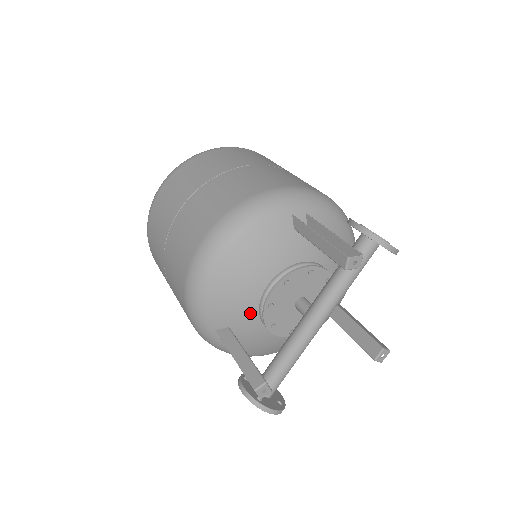
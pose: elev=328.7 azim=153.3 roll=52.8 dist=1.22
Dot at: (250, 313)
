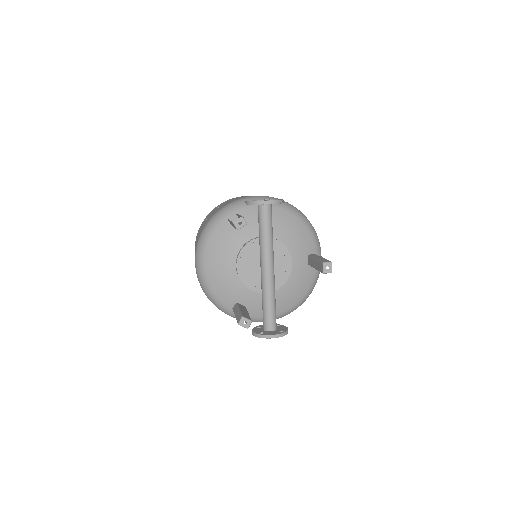
Dot at: (240, 287)
